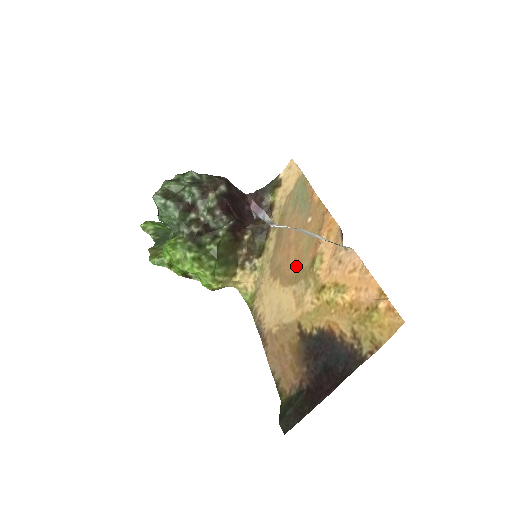
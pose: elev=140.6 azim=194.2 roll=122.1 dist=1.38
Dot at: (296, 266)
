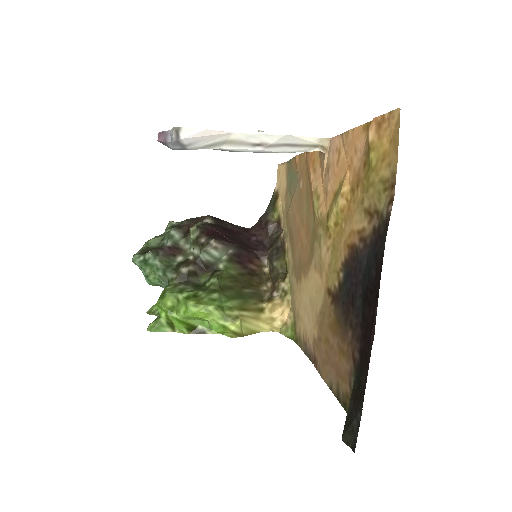
Dot at: (308, 240)
